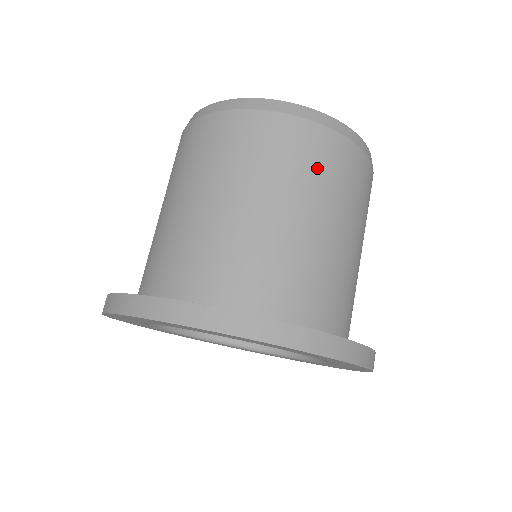
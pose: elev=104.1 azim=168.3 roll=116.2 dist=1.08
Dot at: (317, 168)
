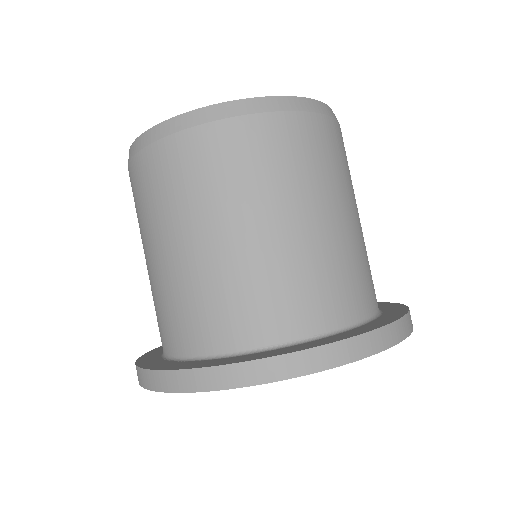
Dot at: (345, 164)
